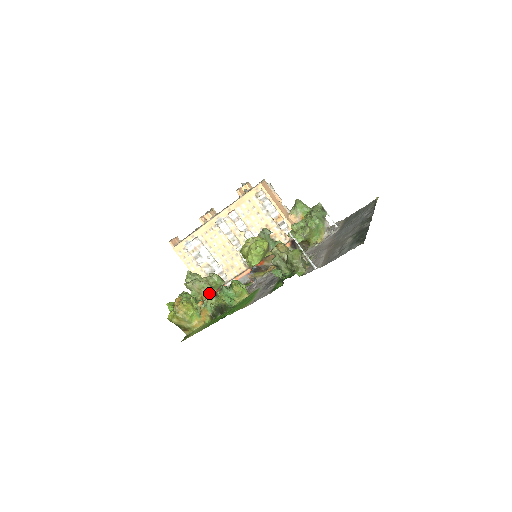
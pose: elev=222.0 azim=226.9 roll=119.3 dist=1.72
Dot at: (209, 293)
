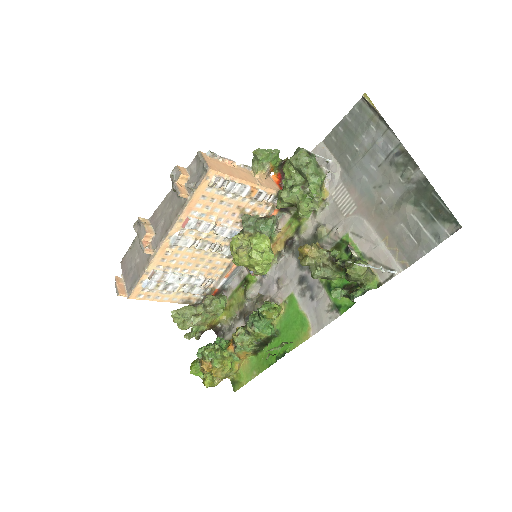
Dot at: (238, 337)
